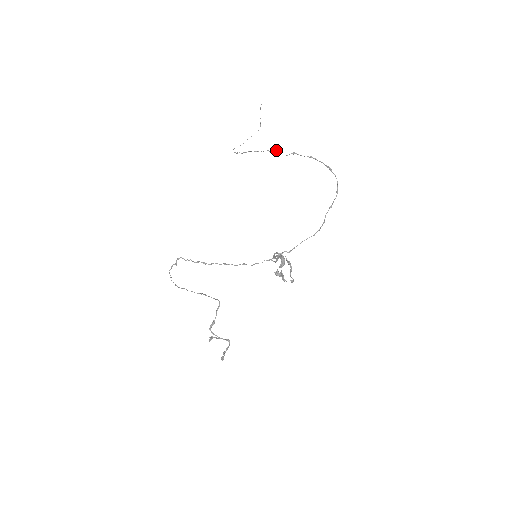
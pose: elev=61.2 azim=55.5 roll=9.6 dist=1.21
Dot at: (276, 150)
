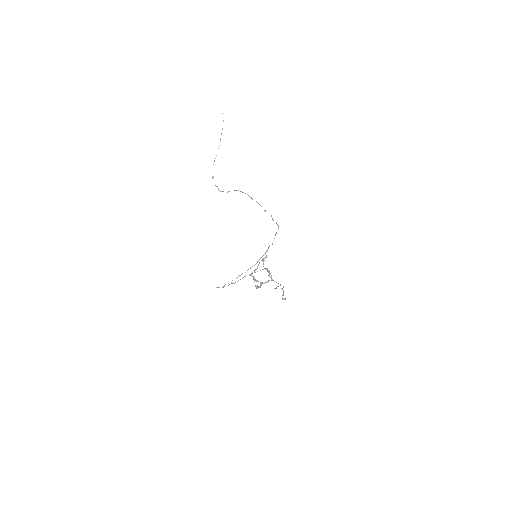
Dot at: (220, 191)
